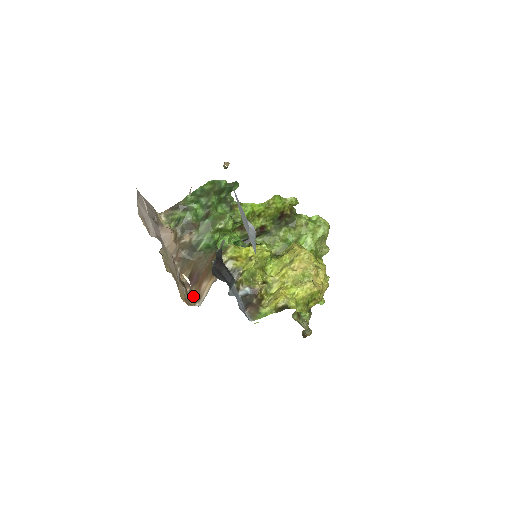
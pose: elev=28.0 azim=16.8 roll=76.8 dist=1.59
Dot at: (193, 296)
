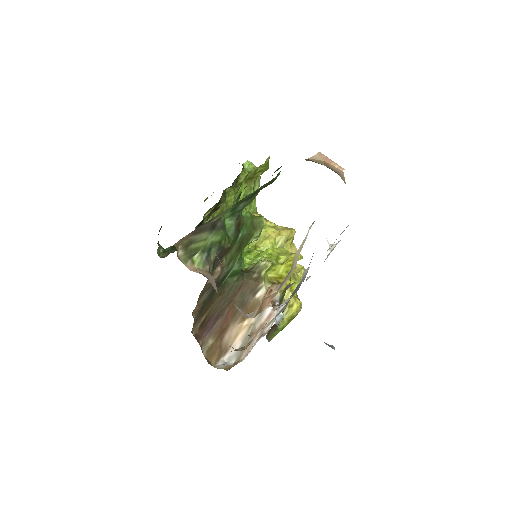
Dot at: (213, 350)
